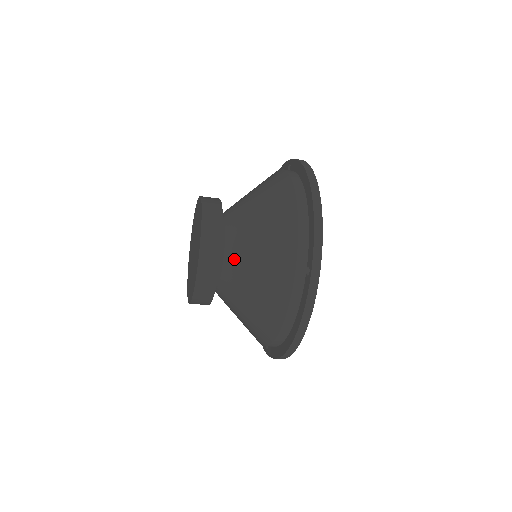
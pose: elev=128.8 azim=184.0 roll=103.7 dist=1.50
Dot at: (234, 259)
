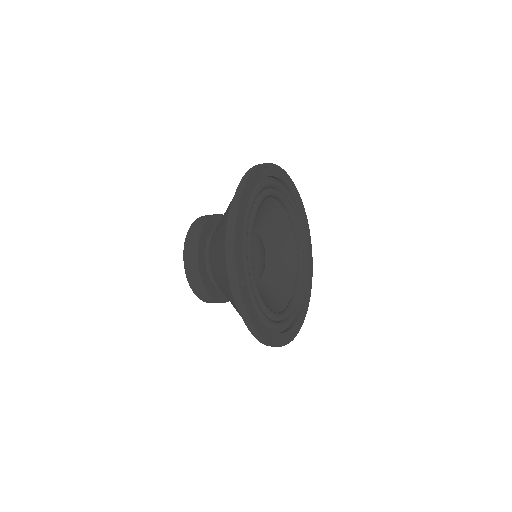
Dot at: (213, 271)
